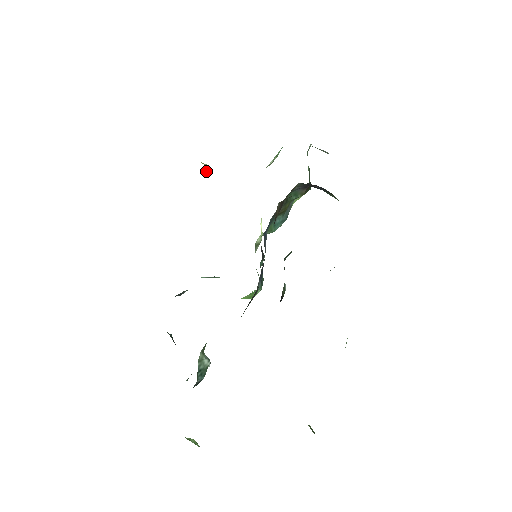
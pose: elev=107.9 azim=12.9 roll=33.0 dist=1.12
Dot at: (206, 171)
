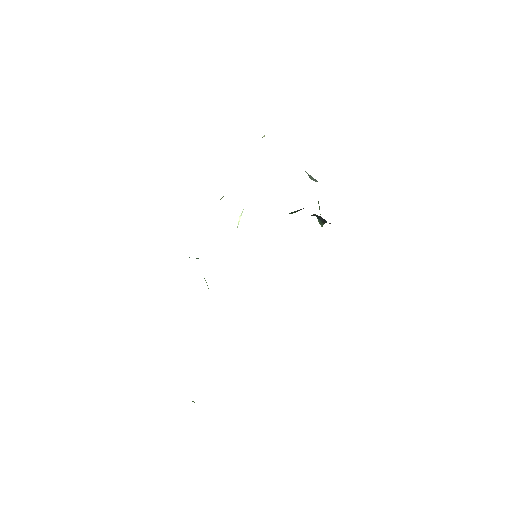
Dot at: occluded
